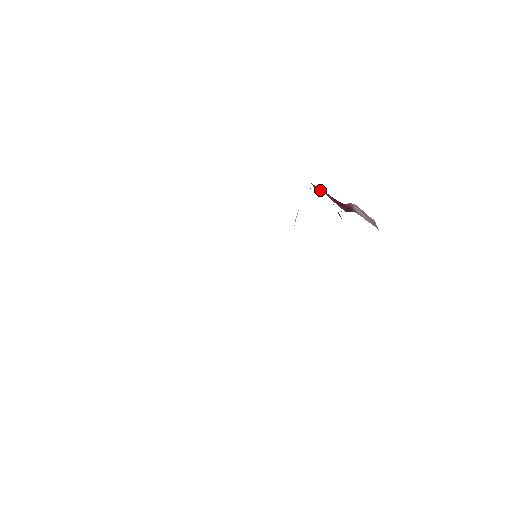
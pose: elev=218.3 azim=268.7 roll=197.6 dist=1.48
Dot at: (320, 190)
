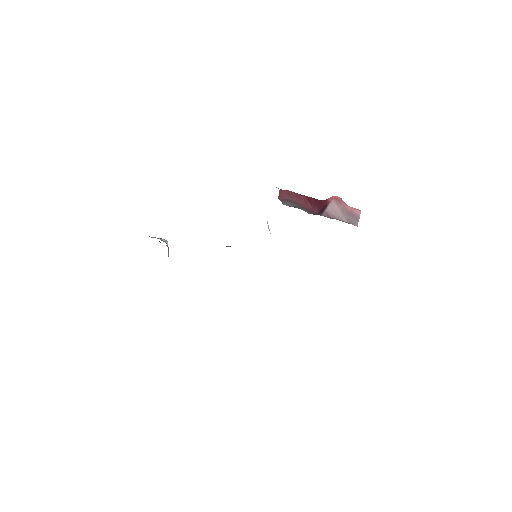
Dot at: (288, 195)
